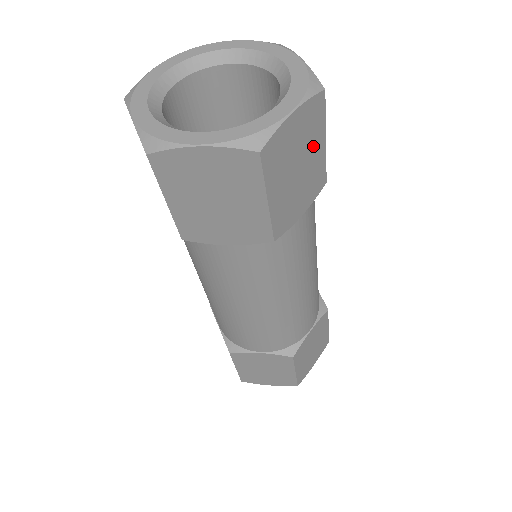
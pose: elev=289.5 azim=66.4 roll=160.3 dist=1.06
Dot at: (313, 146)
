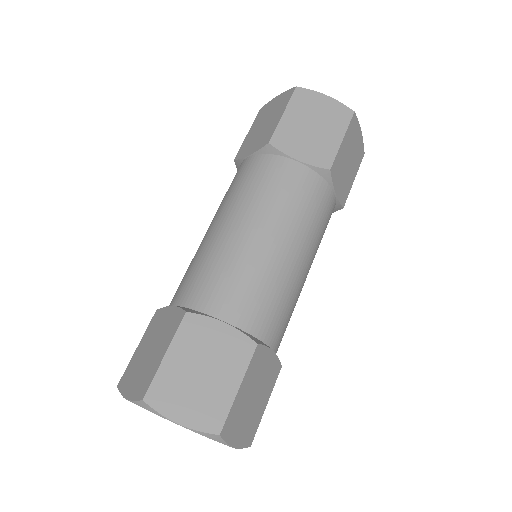
Dot at: (331, 130)
